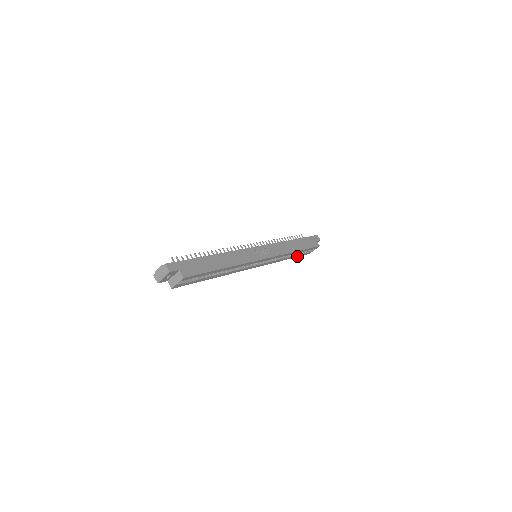
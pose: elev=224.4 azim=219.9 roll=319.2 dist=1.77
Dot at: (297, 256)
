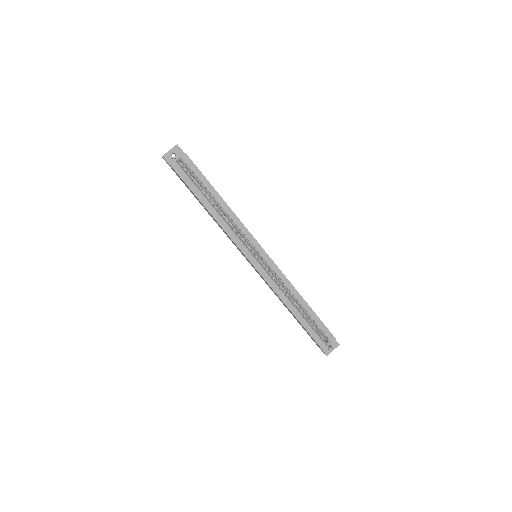
Dot at: (305, 327)
